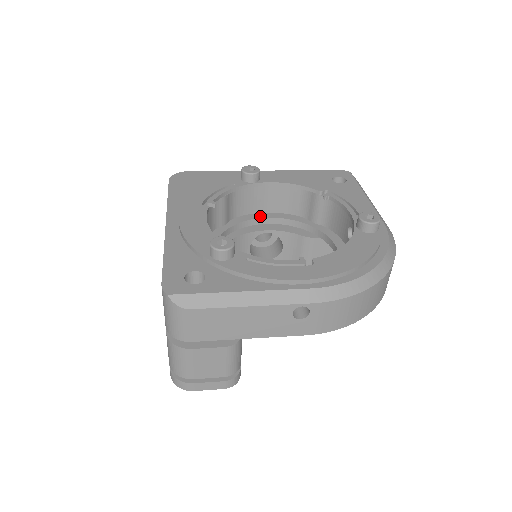
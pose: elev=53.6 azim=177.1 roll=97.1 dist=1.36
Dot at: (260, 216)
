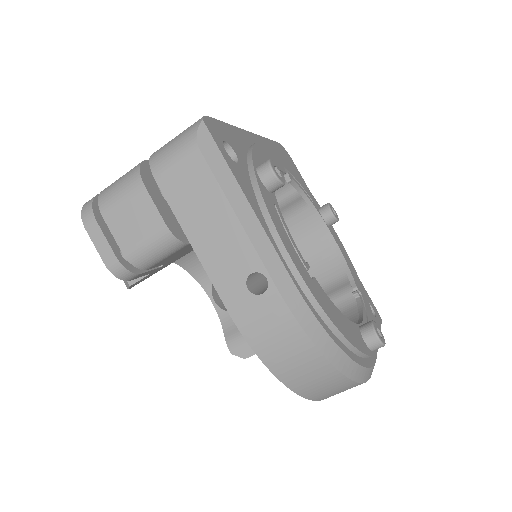
Dot at: occluded
